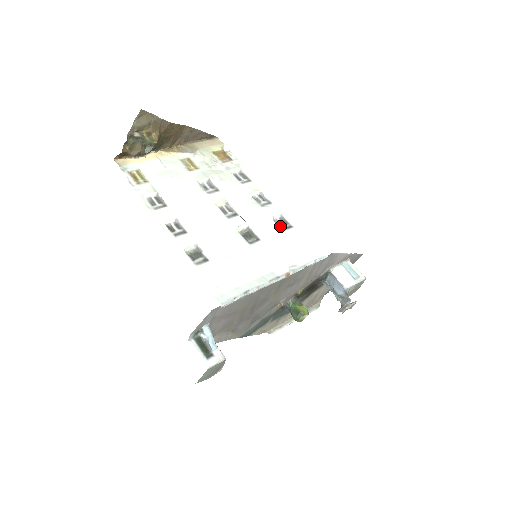
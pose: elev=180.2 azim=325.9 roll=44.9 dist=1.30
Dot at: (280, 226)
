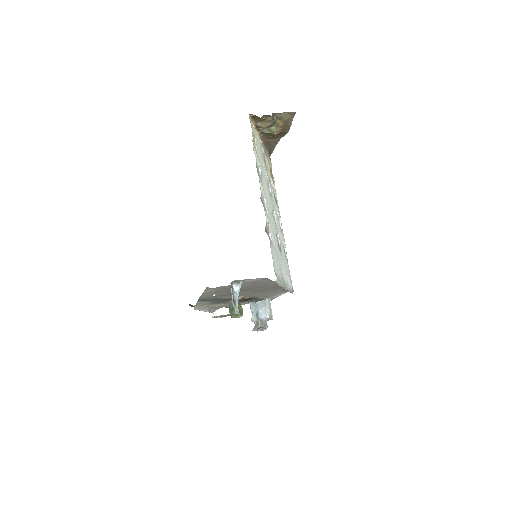
Dot at: (284, 252)
